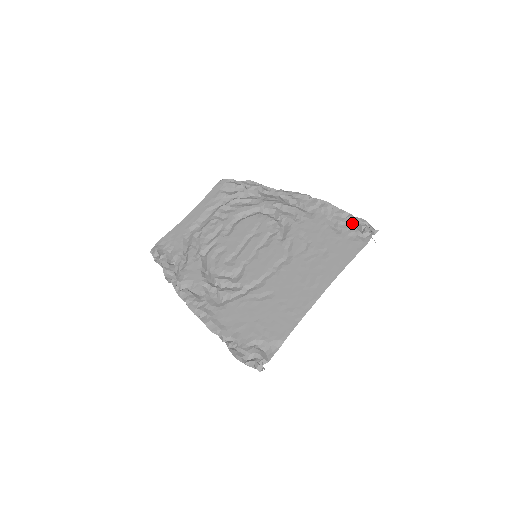
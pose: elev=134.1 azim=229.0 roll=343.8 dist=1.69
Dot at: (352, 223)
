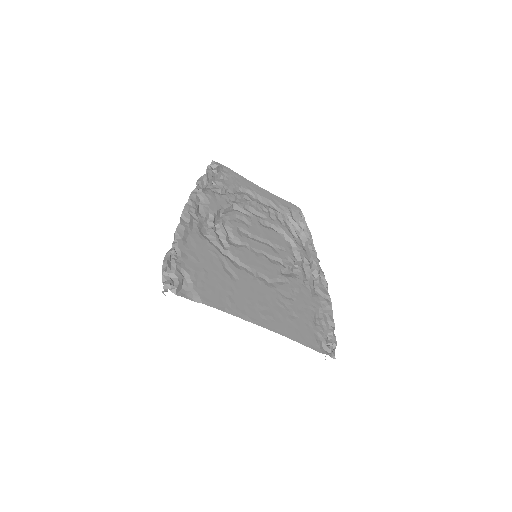
Dot at: (328, 333)
